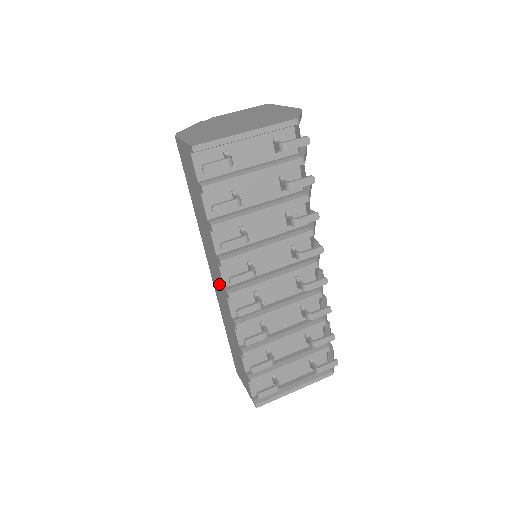
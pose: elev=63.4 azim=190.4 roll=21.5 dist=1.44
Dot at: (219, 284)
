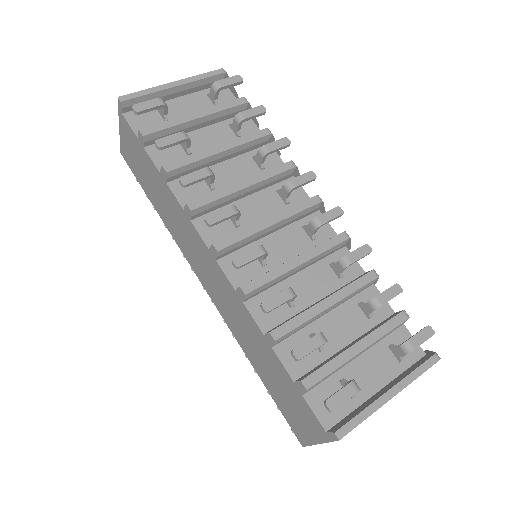
Dot at: (209, 269)
